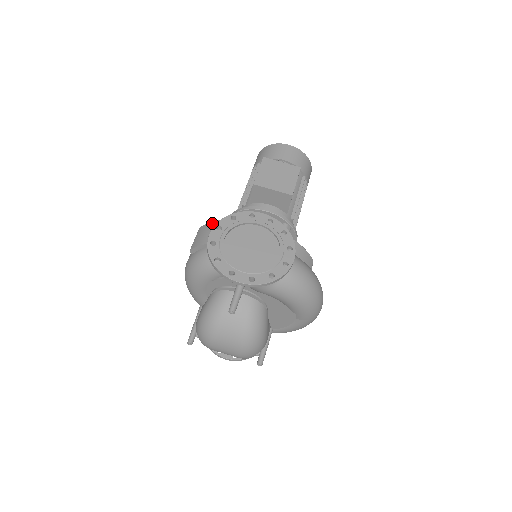
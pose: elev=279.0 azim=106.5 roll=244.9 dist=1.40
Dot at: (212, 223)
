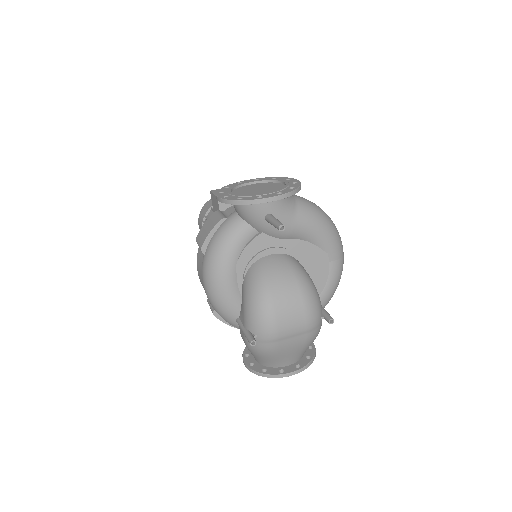
Dot at: (206, 221)
